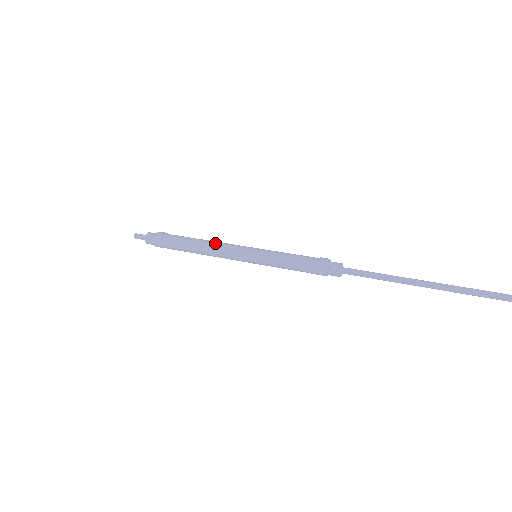
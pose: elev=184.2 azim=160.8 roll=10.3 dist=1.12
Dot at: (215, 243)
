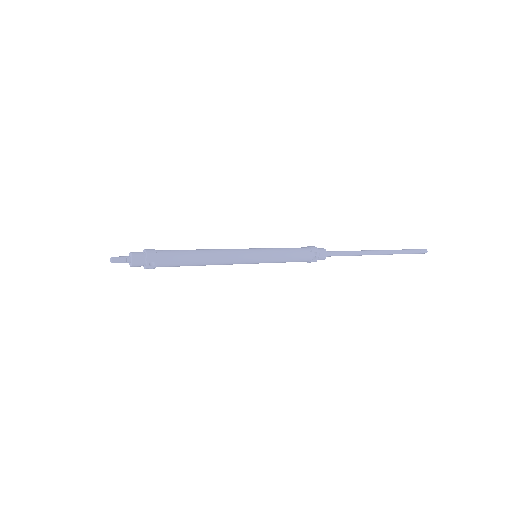
Dot at: (215, 249)
